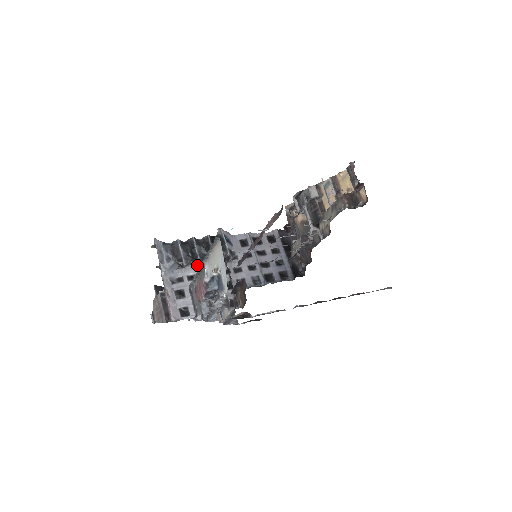
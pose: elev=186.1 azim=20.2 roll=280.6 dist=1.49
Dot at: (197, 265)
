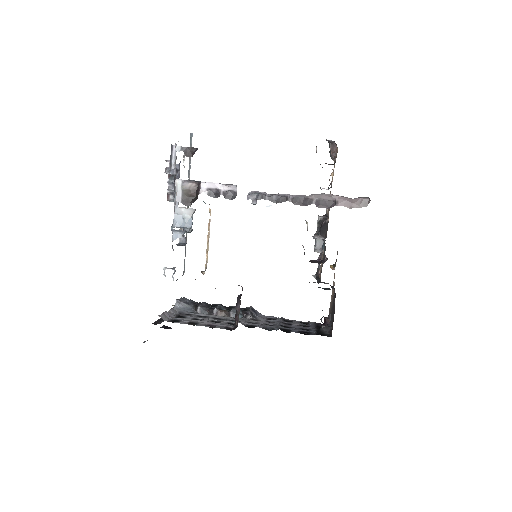
Dot at: (212, 314)
